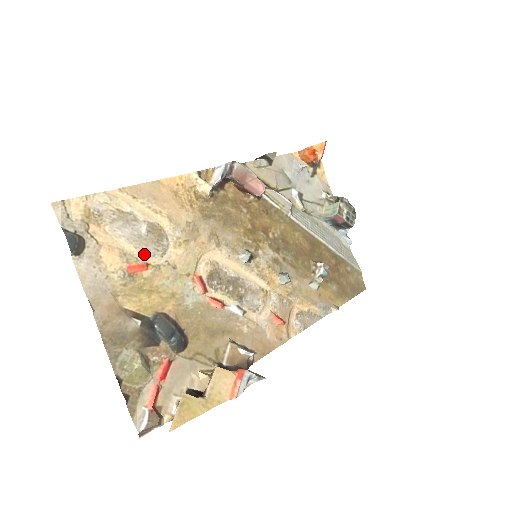
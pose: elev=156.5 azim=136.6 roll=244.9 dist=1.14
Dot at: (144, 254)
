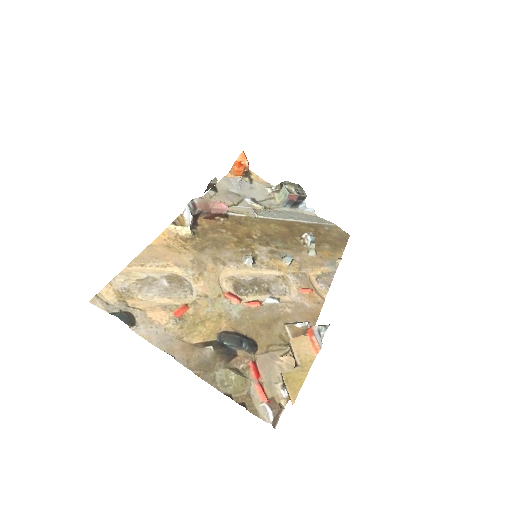
Dot at: (178, 299)
